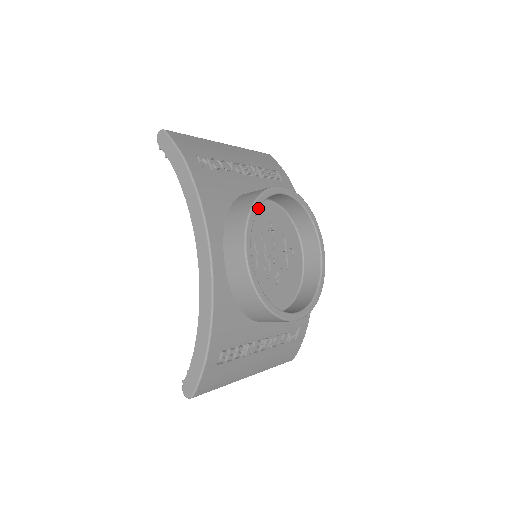
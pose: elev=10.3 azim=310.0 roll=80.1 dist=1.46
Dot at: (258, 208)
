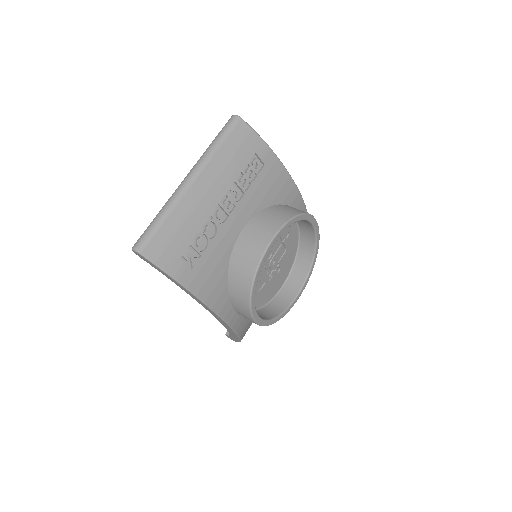
Dot at: occluded
